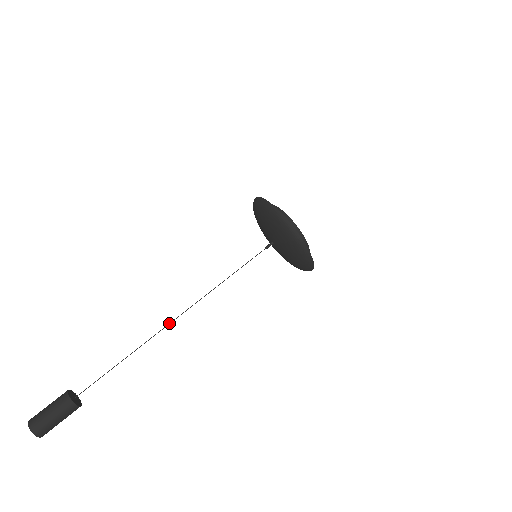
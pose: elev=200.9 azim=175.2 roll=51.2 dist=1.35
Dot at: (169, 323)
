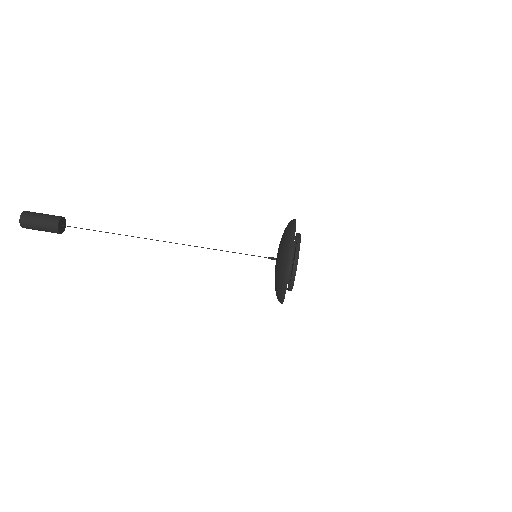
Dot at: occluded
